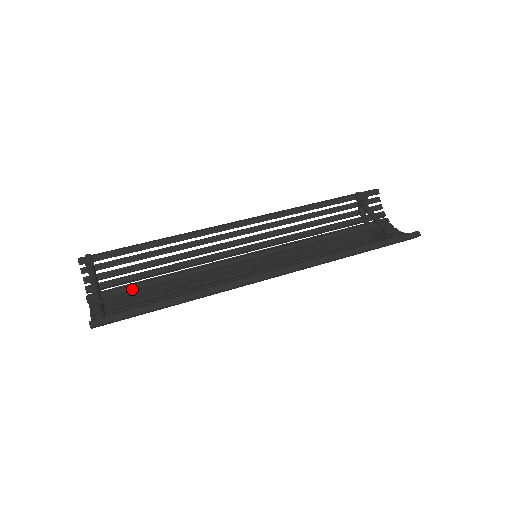
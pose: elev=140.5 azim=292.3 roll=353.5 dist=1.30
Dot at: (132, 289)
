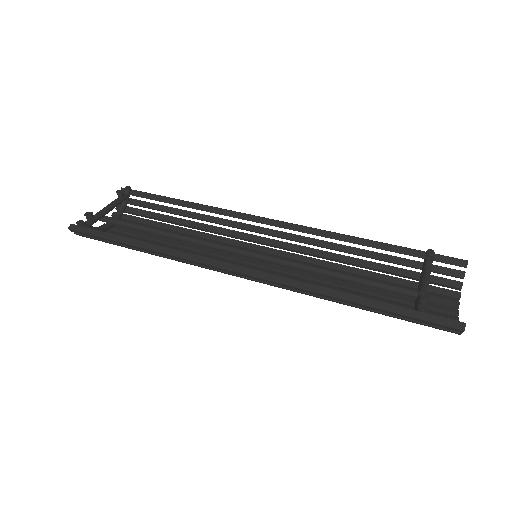
Dot at: (134, 226)
